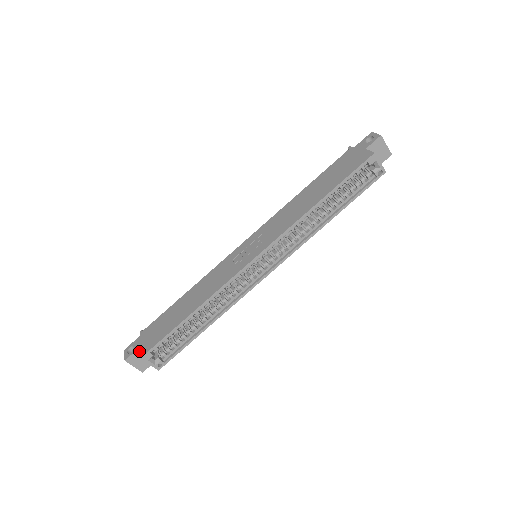
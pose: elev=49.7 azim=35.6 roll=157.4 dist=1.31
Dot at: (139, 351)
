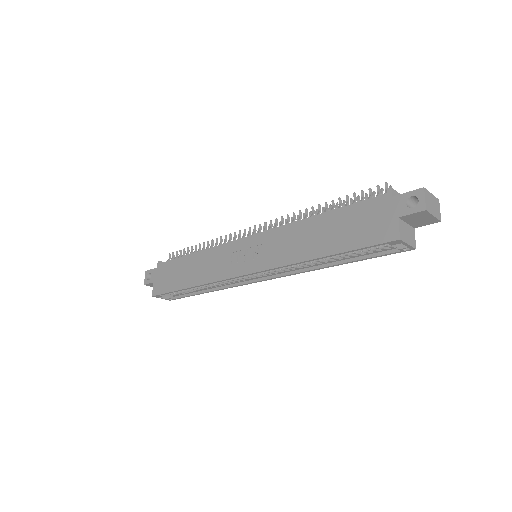
Dot at: occluded
